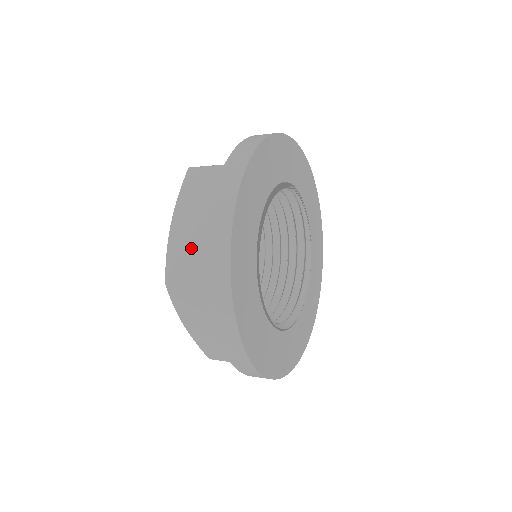
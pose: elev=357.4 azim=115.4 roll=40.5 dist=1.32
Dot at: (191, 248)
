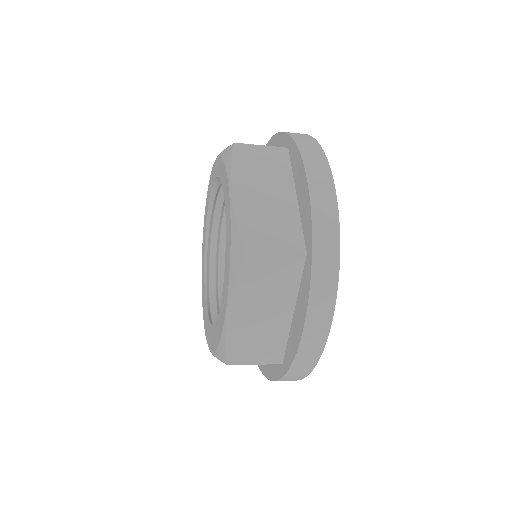
Dot at: (256, 336)
